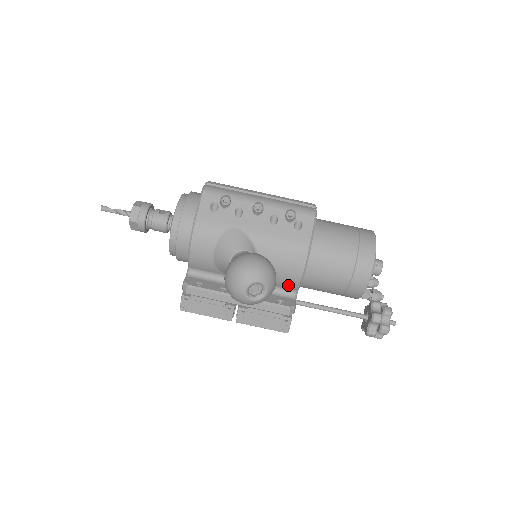
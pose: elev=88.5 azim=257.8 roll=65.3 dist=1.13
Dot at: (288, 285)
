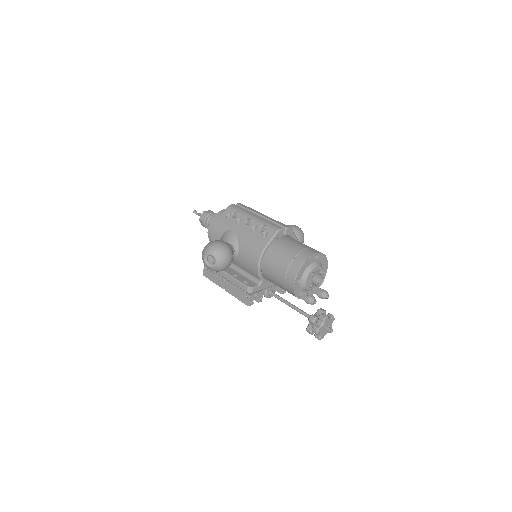
Dot at: (254, 274)
